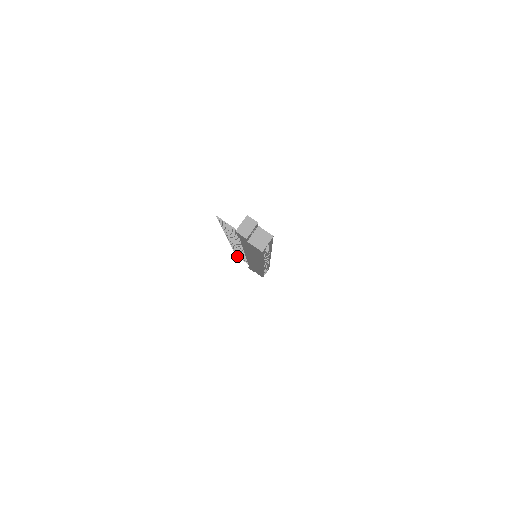
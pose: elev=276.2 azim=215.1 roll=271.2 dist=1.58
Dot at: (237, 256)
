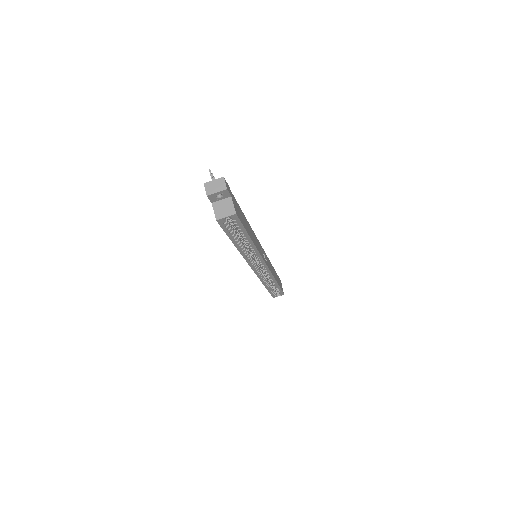
Dot at: occluded
